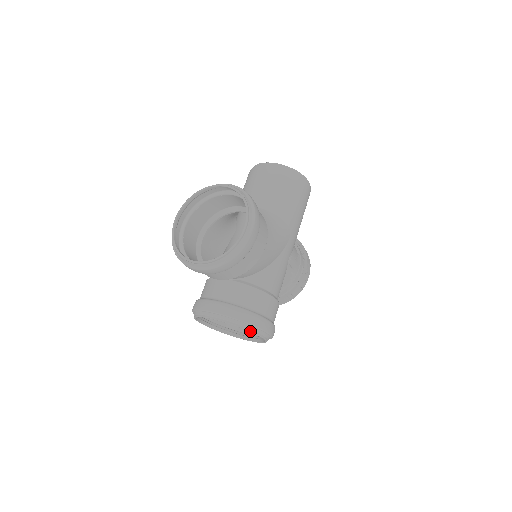
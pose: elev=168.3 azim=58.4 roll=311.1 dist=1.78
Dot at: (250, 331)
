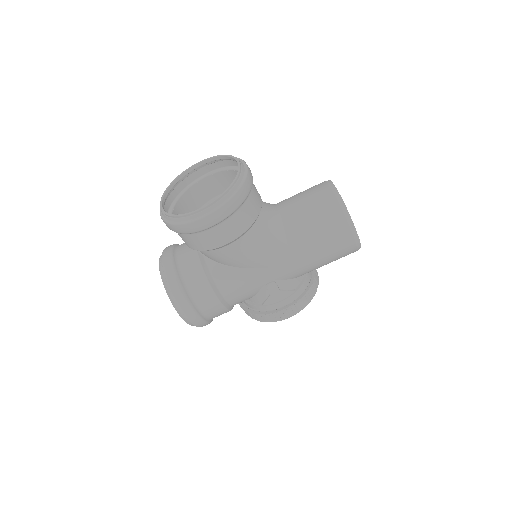
Dot at: (170, 299)
